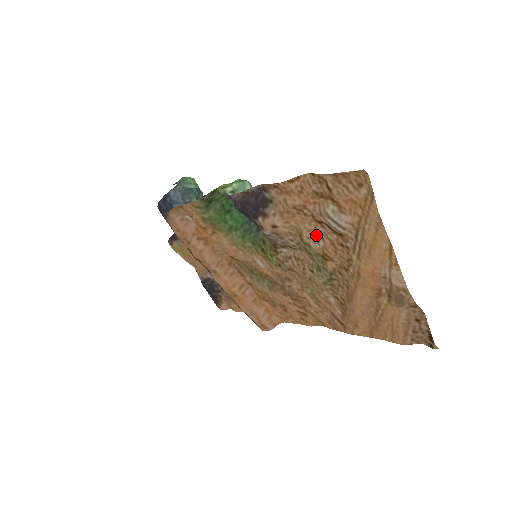
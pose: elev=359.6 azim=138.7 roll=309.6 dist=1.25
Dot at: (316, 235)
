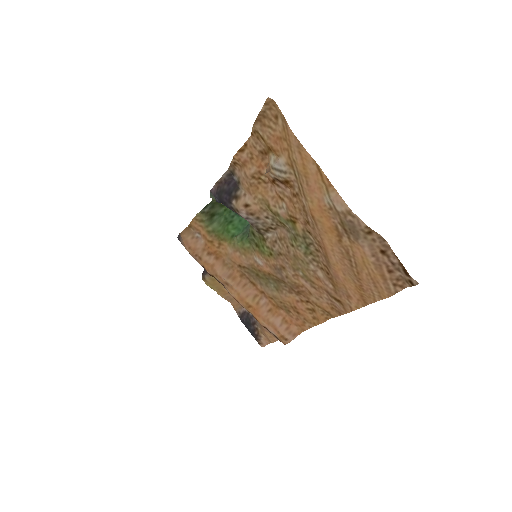
Dot at: (279, 199)
